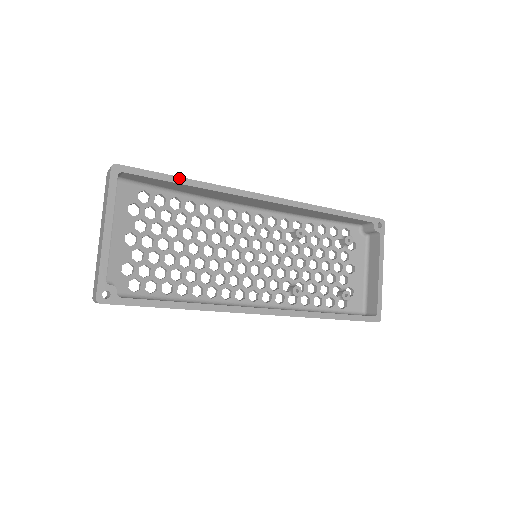
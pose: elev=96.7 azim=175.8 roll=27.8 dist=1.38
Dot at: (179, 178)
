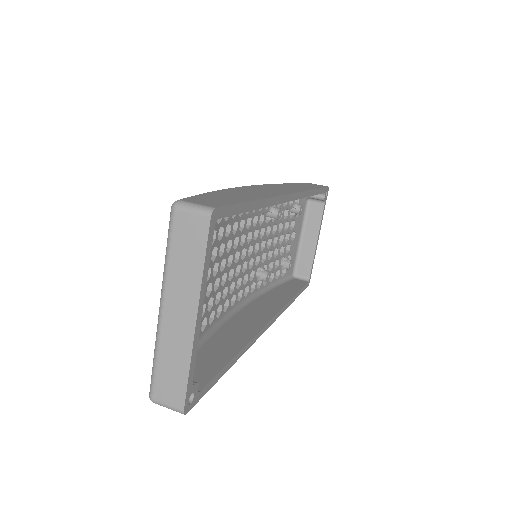
Dot at: (253, 202)
